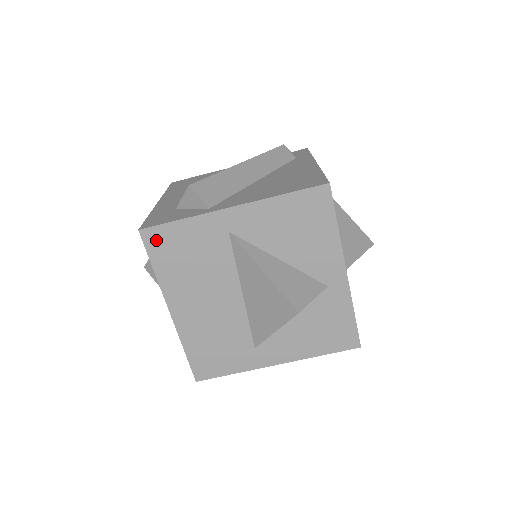
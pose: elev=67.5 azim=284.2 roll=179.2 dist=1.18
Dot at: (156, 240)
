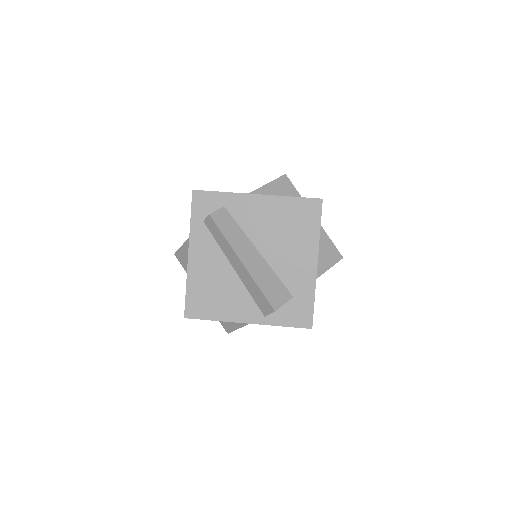
Dot at: occluded
